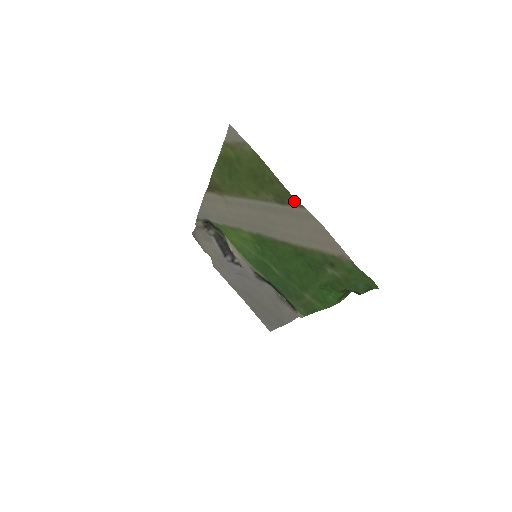
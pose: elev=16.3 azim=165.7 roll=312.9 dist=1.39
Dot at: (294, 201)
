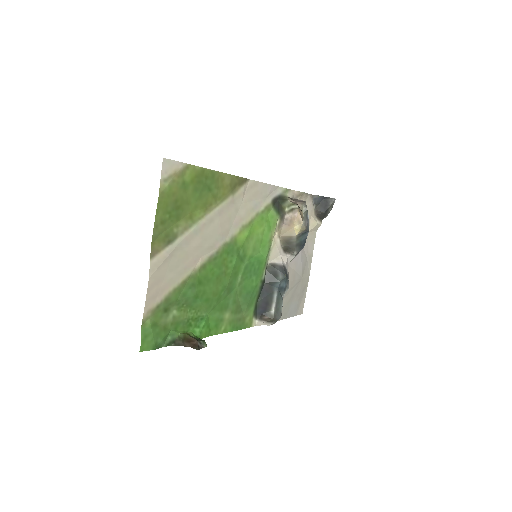
Dot at: (155, 248)
